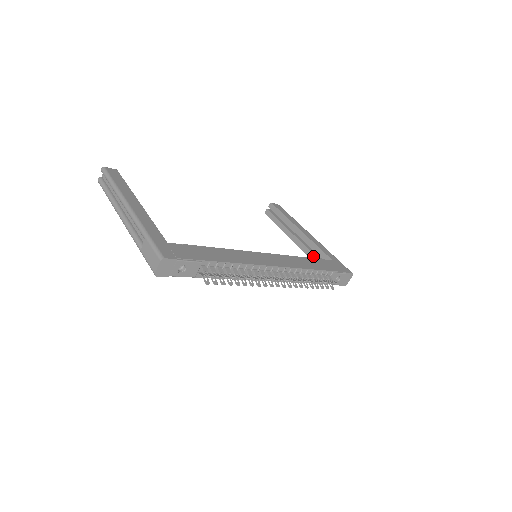
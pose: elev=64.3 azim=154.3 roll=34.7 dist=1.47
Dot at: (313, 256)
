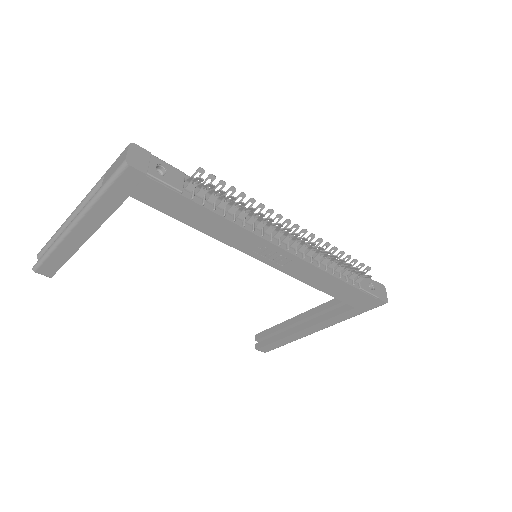
Dot at: (331, 313)
